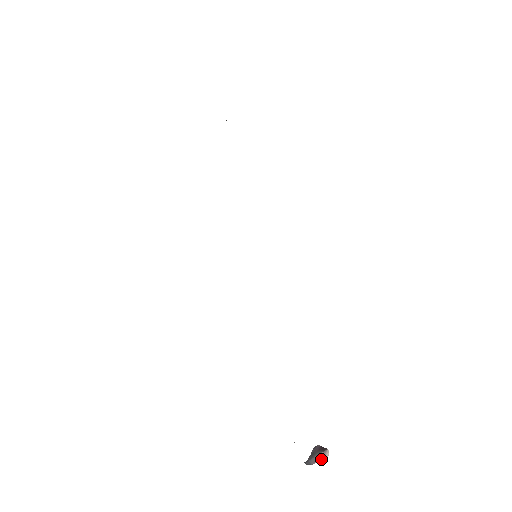
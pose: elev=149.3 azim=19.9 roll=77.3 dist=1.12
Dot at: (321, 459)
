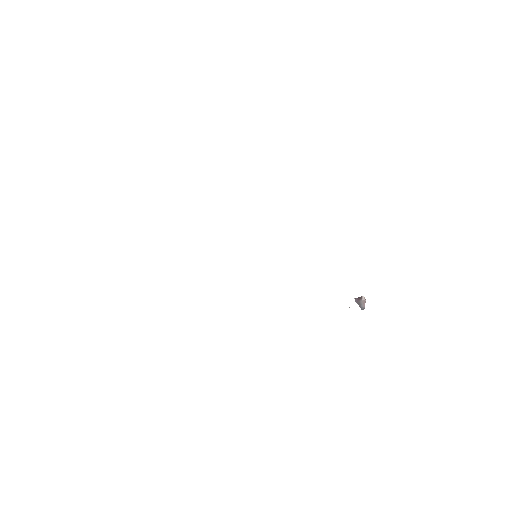
Dot at: (365, 302)
